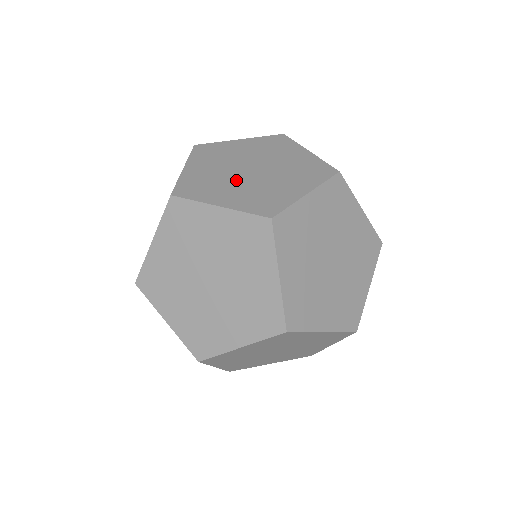
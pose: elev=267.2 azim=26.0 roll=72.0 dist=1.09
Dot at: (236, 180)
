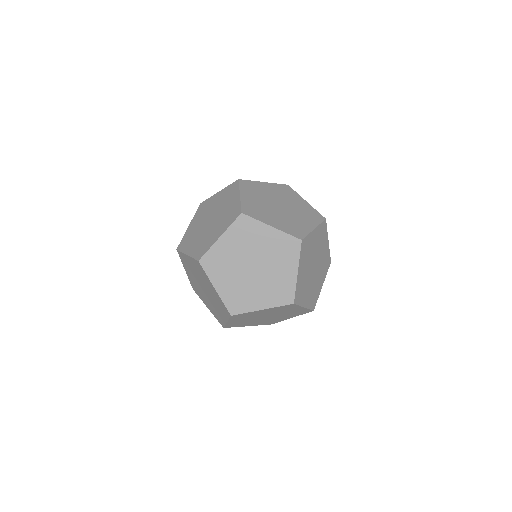
Dot at: (201, 232)
